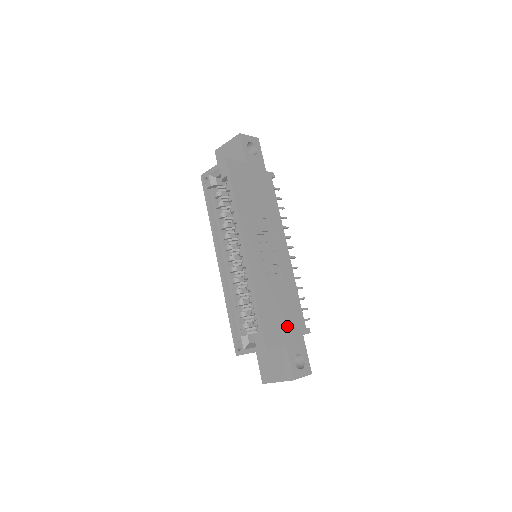
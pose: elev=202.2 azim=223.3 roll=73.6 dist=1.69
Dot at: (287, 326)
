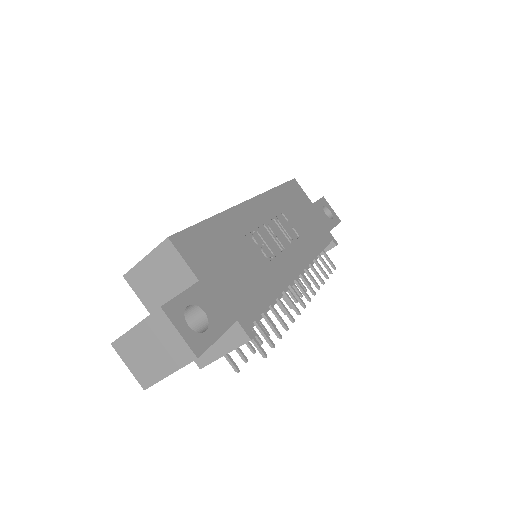
Dot at: (224, 281)
